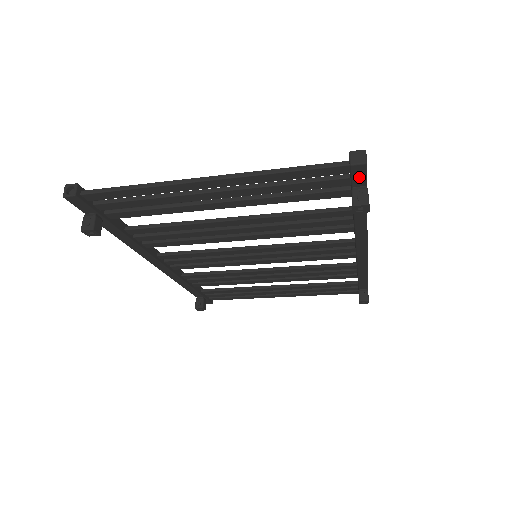
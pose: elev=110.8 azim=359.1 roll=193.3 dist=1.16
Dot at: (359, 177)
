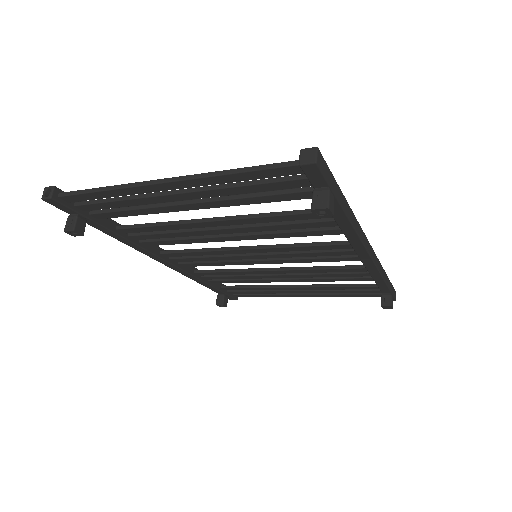
Dot at: (316, 177)
